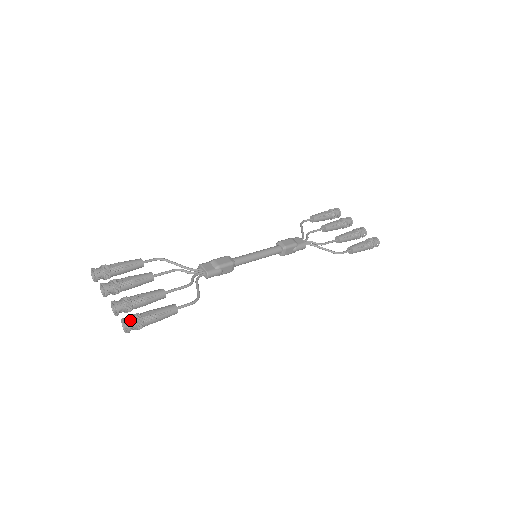
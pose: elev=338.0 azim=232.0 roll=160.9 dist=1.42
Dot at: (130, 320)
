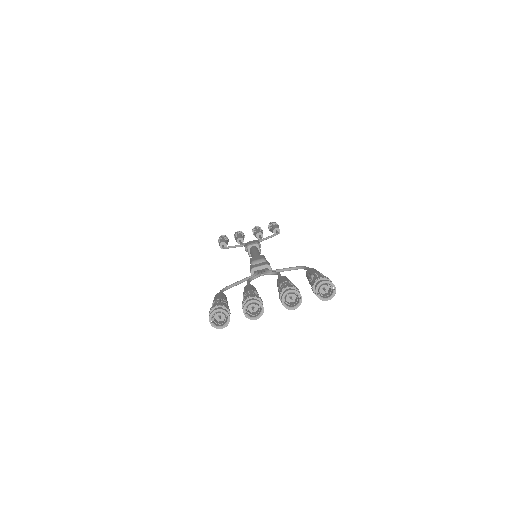
Dot at: (323, 281)
